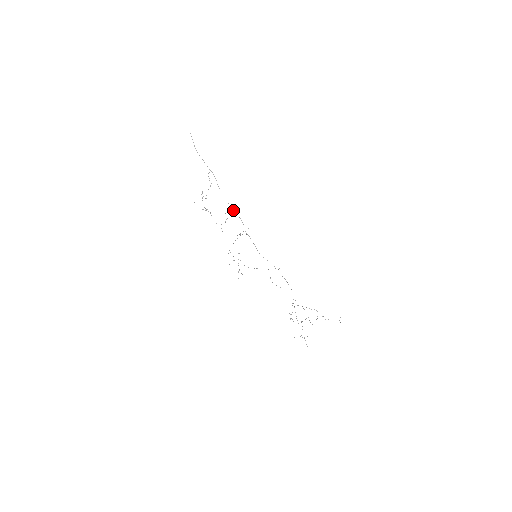
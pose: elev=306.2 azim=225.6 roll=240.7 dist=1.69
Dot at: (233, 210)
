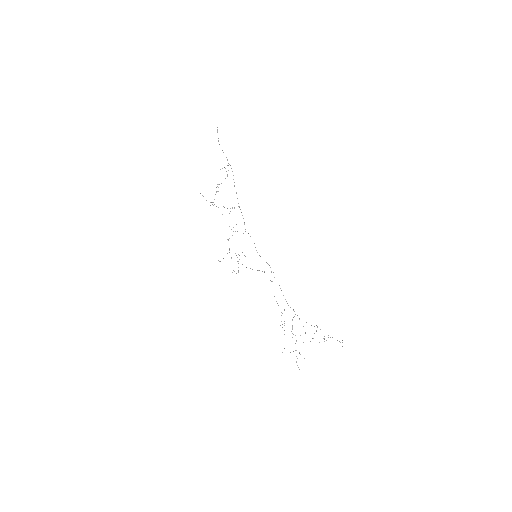
Dot at: occluded
